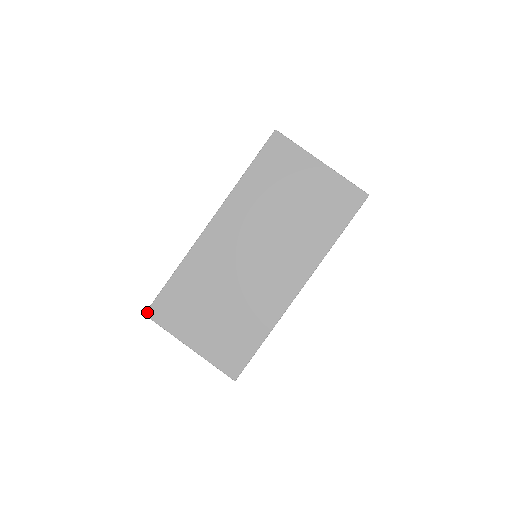
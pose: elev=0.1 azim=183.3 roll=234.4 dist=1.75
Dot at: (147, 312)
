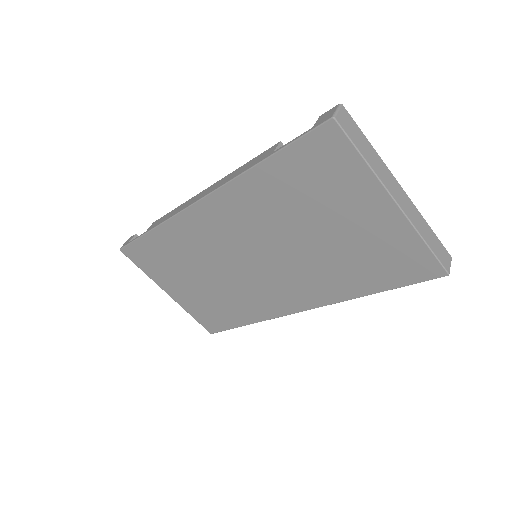
Dot at: (122, 249)
